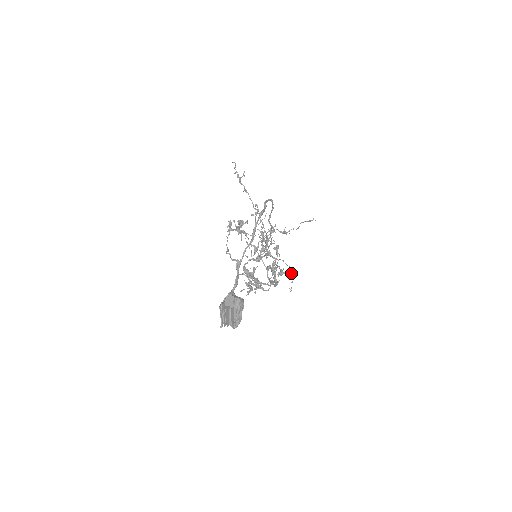
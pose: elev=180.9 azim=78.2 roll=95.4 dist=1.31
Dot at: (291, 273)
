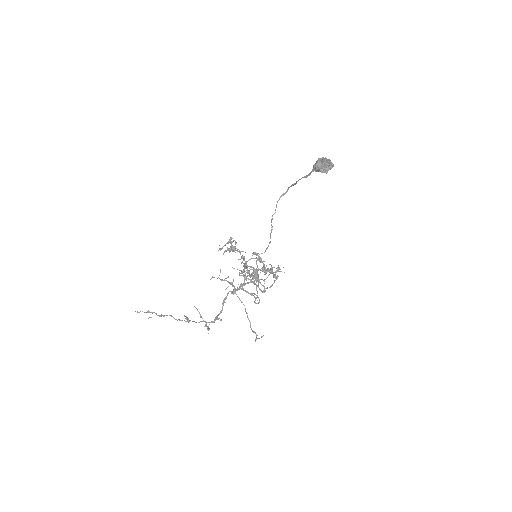
Dot at: (253, 331)
